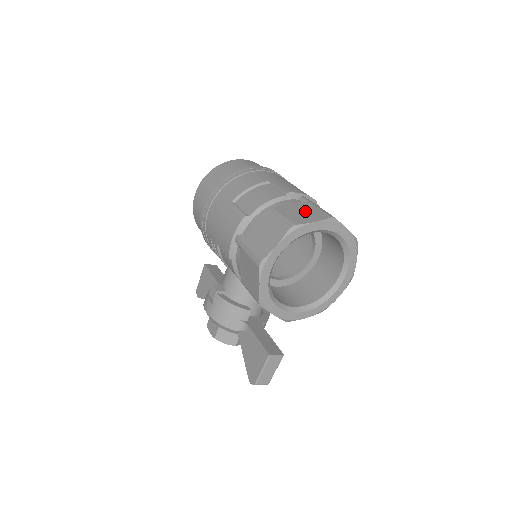
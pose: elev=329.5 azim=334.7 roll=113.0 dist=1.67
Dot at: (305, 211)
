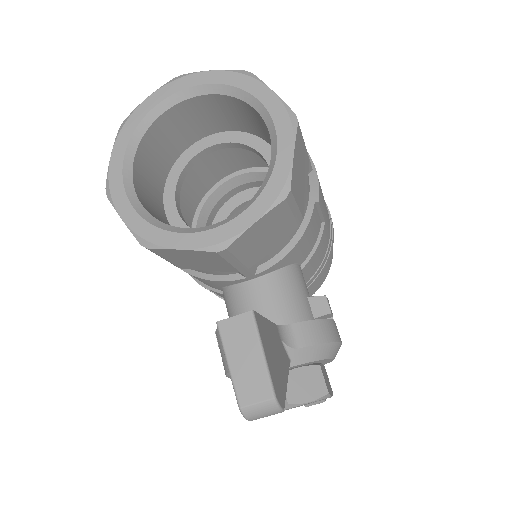
Dot at: occluded
